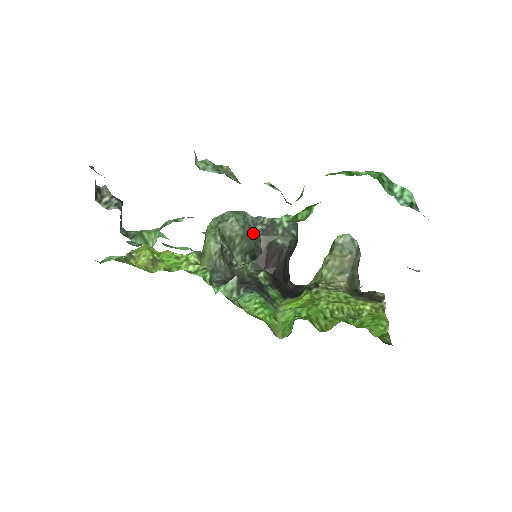
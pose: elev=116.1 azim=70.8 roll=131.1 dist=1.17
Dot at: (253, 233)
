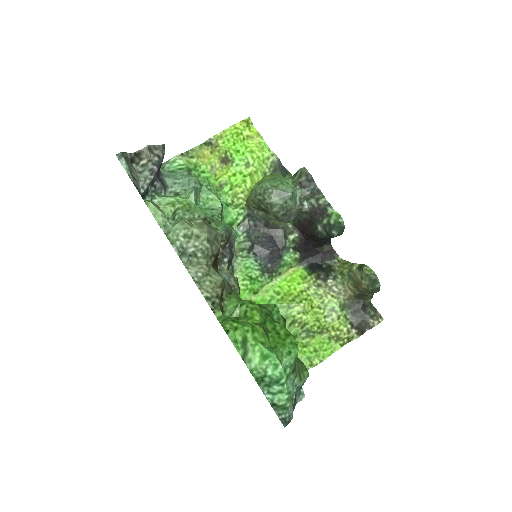
Dot at: (294, 212)
